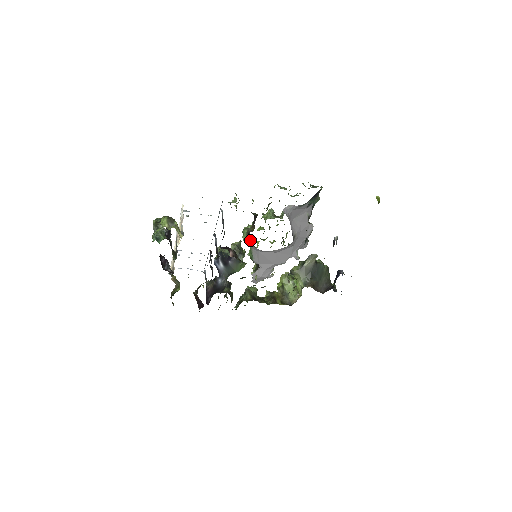
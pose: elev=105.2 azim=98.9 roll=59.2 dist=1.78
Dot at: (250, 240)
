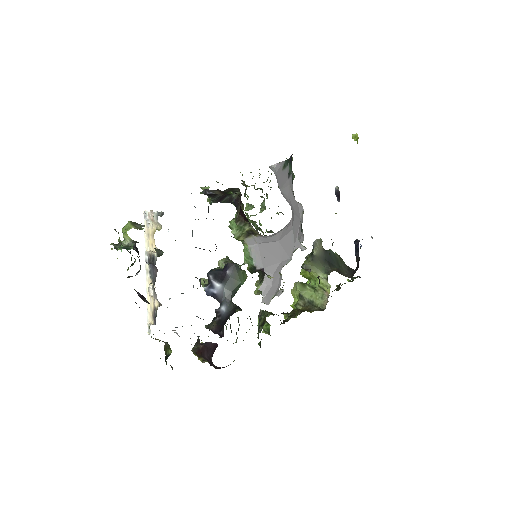
Dot at: (244, 225)
